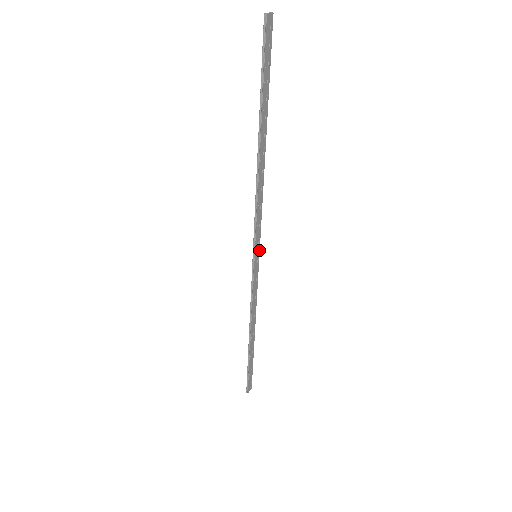
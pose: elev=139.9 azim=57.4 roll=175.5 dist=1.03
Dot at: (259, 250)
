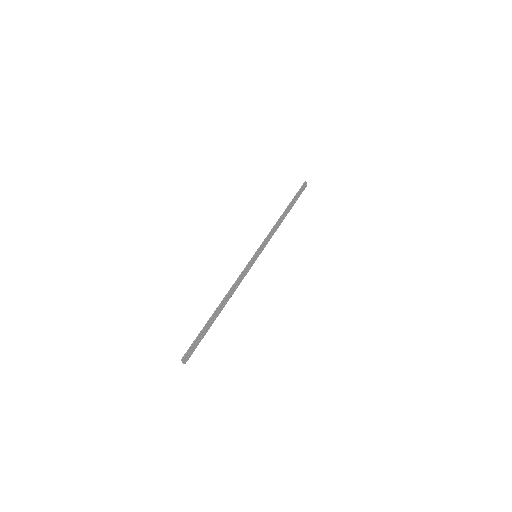
Dot at: occluded
